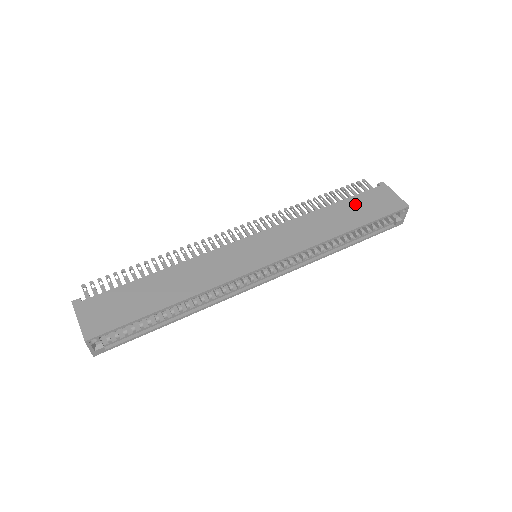
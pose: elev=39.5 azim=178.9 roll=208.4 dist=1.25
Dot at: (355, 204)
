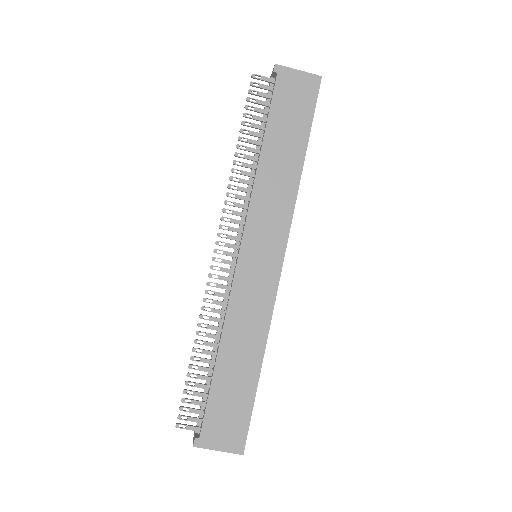
Dot at: (280, 121)
